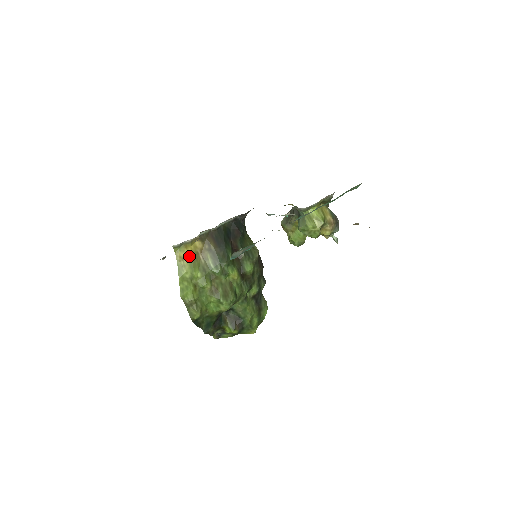
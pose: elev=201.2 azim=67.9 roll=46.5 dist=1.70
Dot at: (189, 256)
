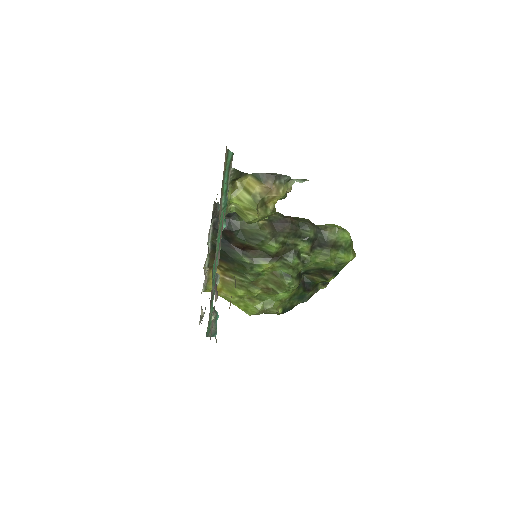
Dot at: (220, 287)
